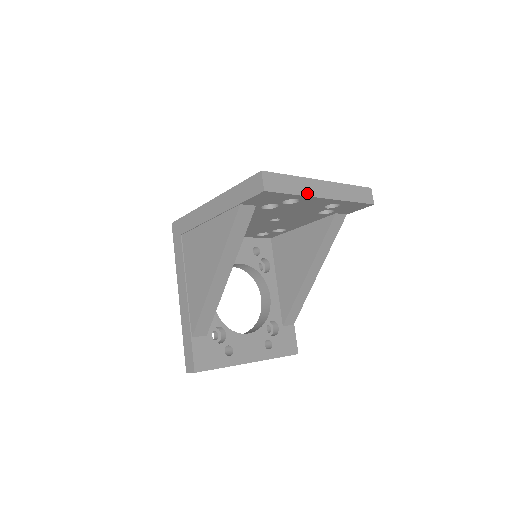
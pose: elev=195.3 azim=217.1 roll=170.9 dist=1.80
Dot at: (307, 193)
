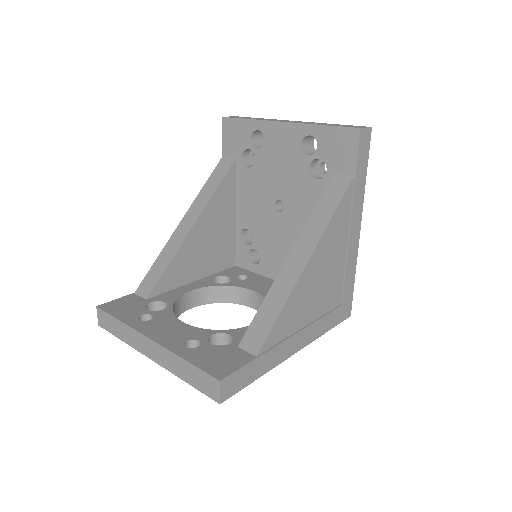
Dot at: (265, 120)
